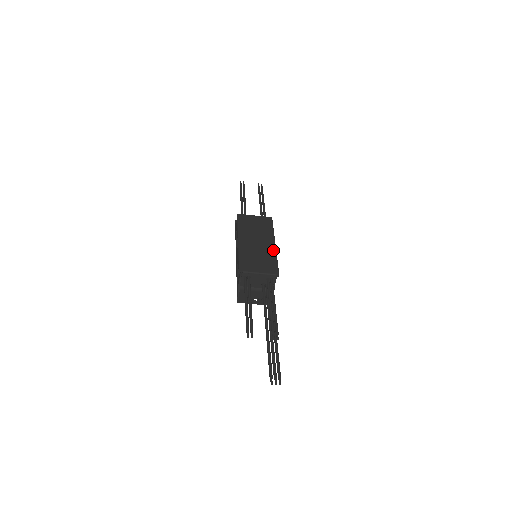
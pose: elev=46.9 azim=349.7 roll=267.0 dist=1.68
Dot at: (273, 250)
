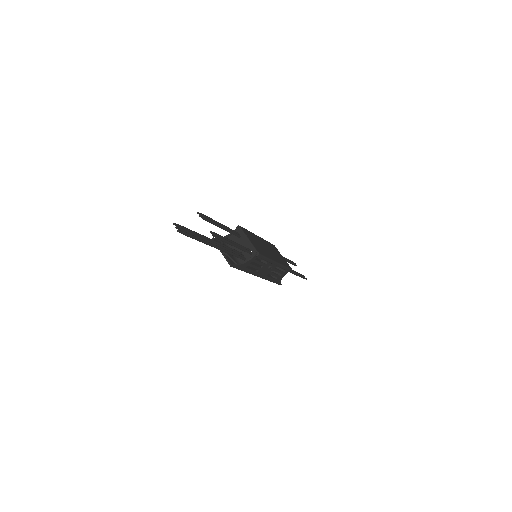
Dot at: (272, 258)
